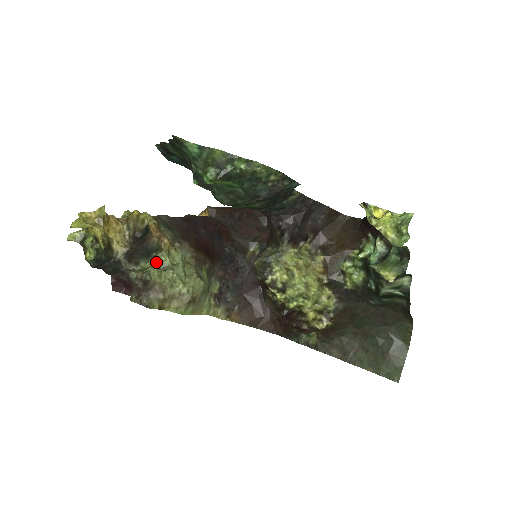
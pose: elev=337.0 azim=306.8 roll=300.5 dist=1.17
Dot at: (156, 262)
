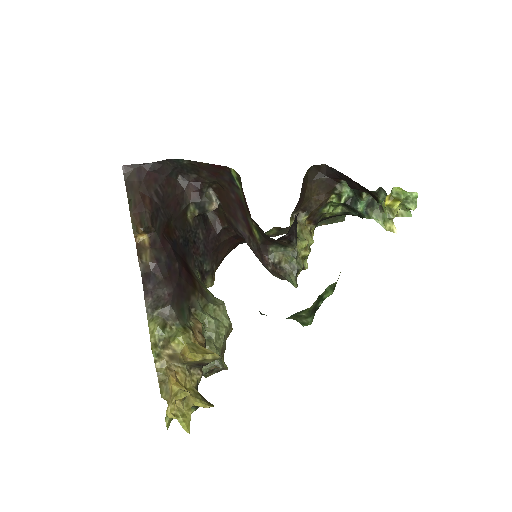
Dot at: occluded
